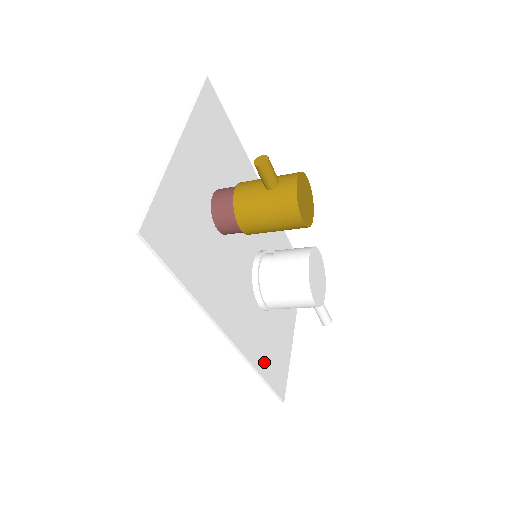
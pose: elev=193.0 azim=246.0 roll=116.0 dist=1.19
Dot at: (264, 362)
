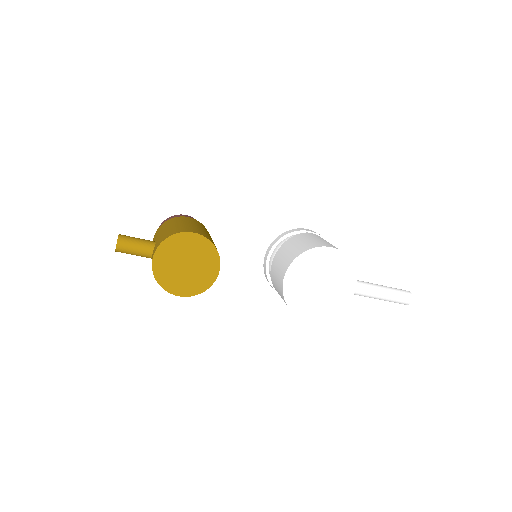
Dot at: (309, 345)
